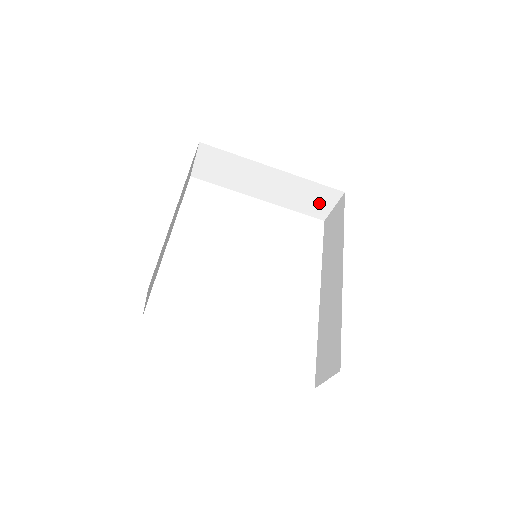
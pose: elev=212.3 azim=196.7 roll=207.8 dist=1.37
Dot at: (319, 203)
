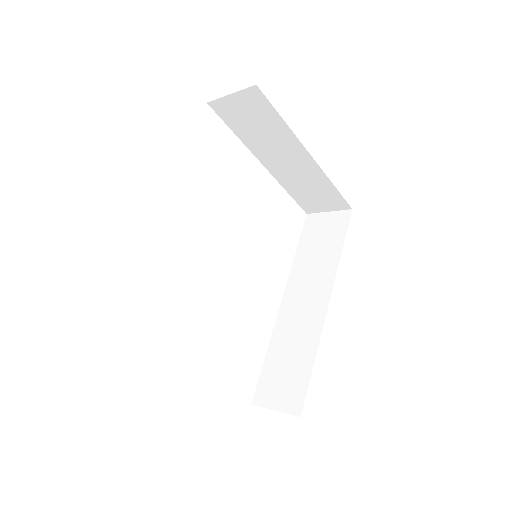
Dot at: (319, 201)
